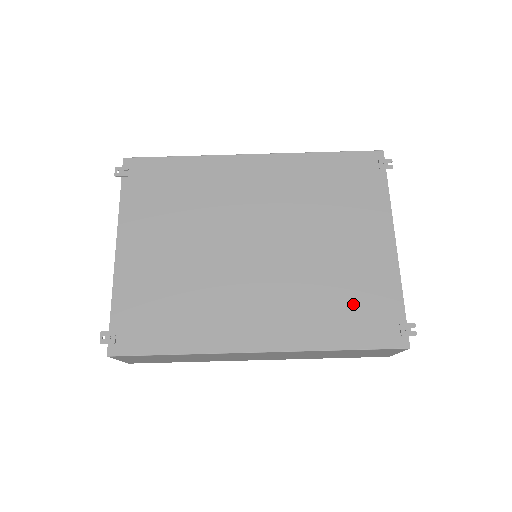
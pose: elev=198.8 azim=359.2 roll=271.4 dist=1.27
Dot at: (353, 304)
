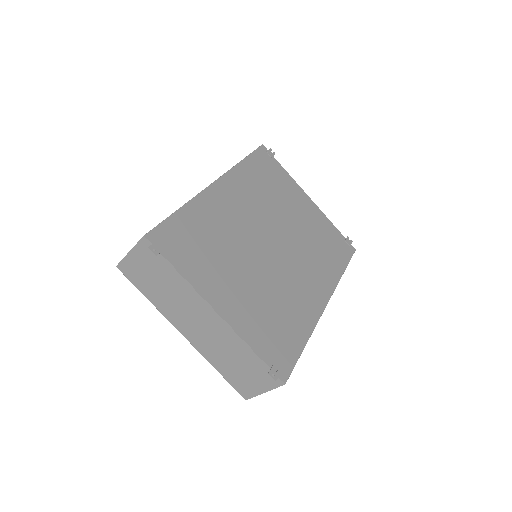
Dot at: (327, 245)
